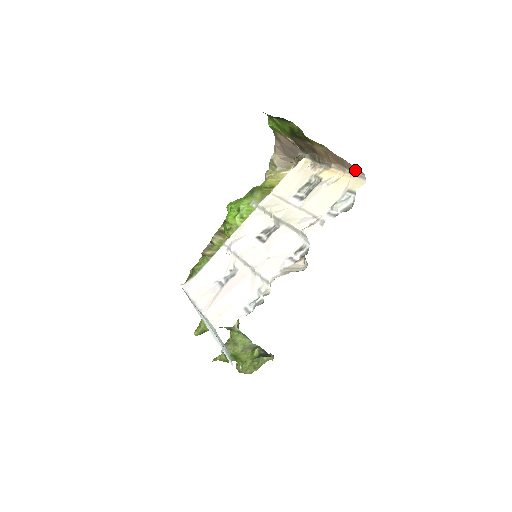
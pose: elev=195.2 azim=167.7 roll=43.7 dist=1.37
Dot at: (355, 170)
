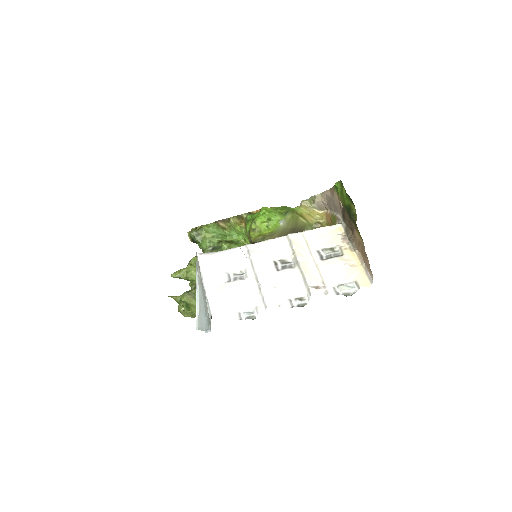
Dot at: (369, 271)
